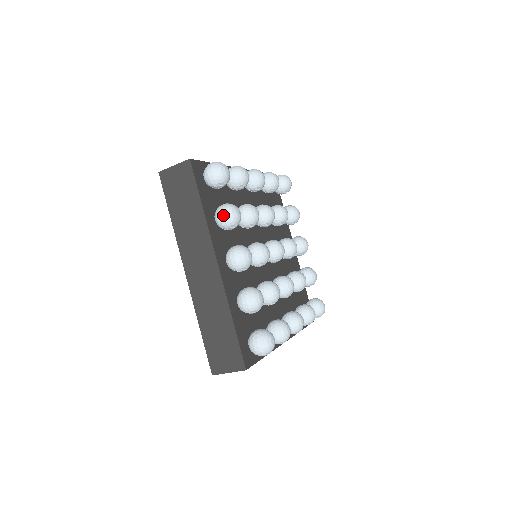
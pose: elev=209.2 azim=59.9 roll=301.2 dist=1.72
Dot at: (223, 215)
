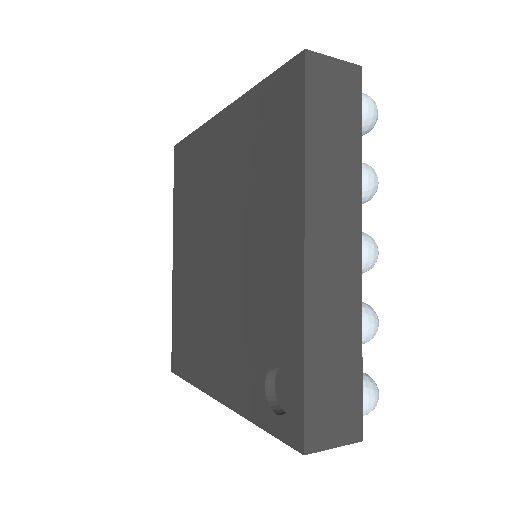
Dot at: occluded
